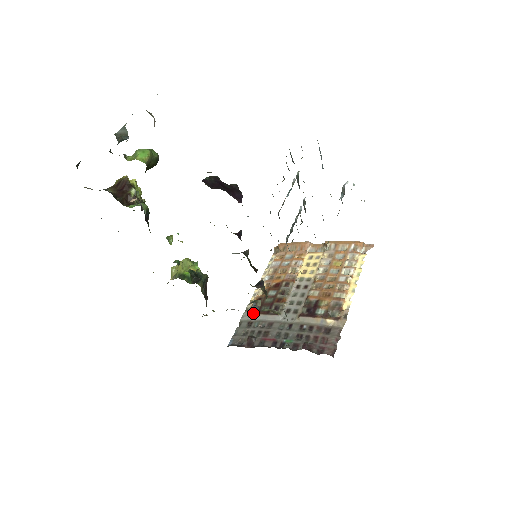
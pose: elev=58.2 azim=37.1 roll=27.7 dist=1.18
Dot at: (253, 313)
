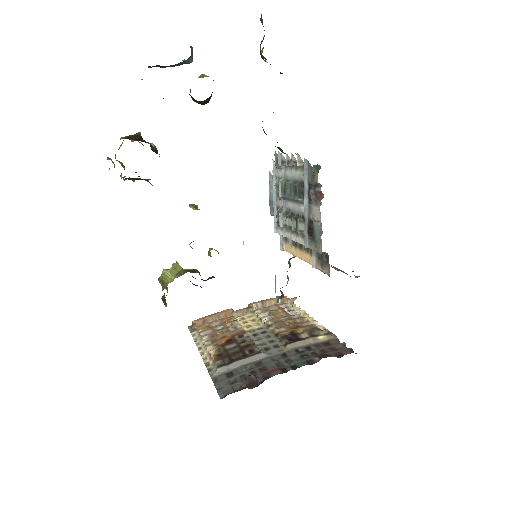
Dot at: (225, 364)
